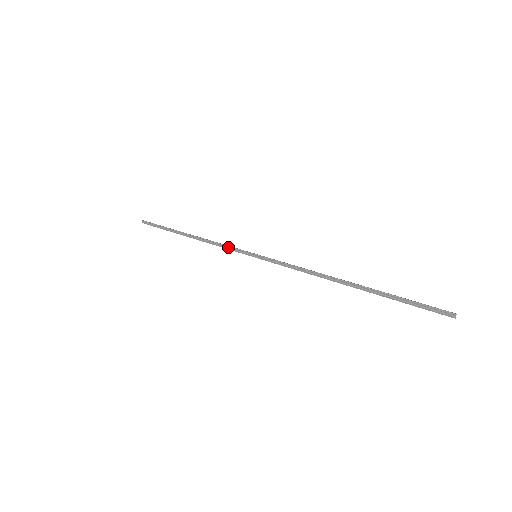
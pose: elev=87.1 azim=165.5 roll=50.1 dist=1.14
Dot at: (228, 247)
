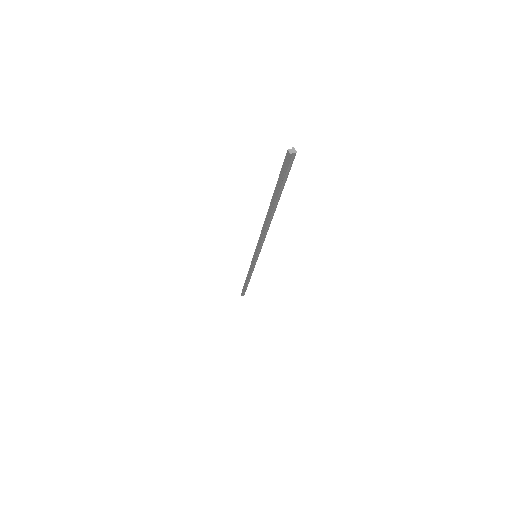
Dot at: occluded
